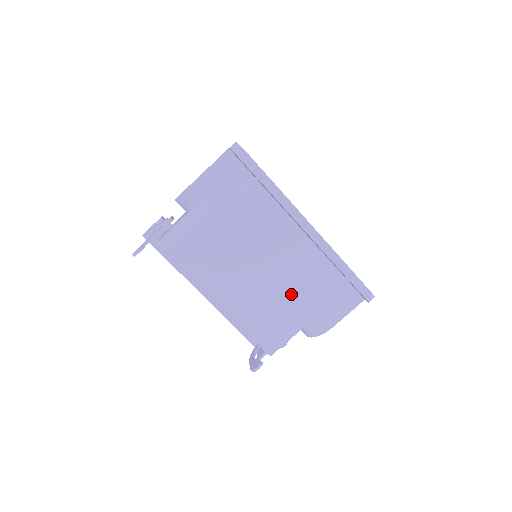
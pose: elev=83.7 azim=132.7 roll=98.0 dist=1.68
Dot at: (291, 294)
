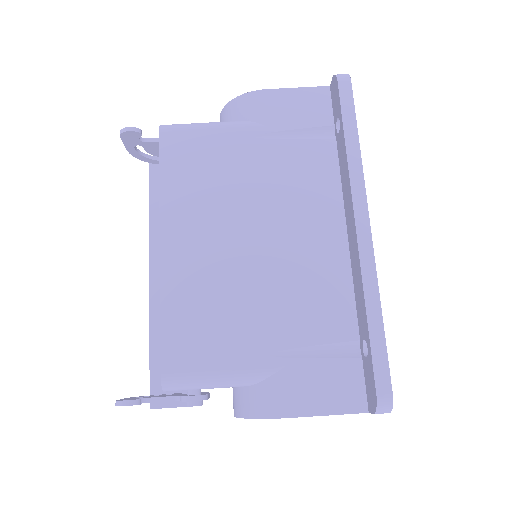
Dot at: (267, 313)
